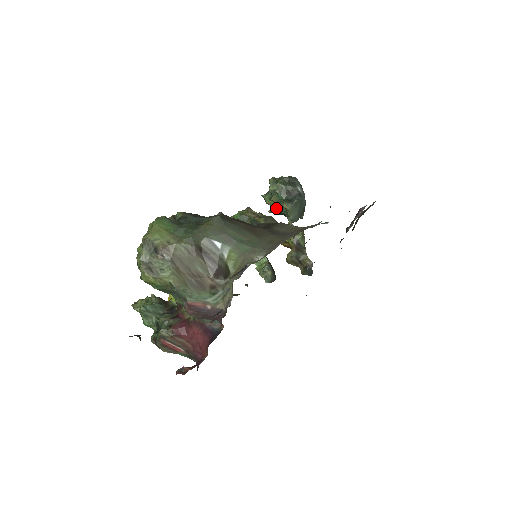
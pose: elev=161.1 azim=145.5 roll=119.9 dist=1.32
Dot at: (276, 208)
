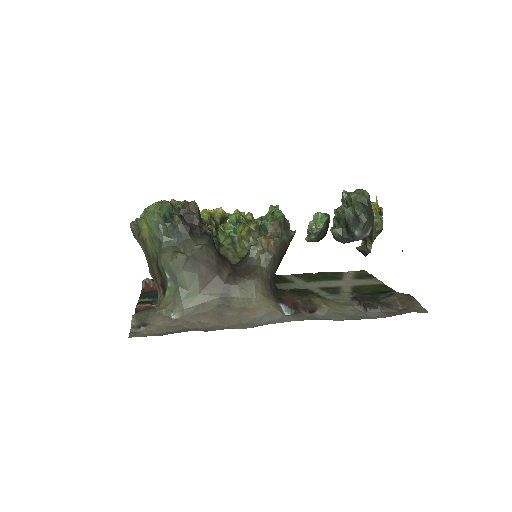
Dot at: (333, 220)
